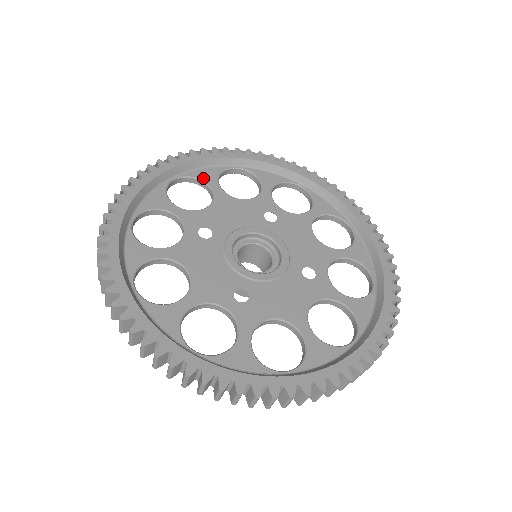
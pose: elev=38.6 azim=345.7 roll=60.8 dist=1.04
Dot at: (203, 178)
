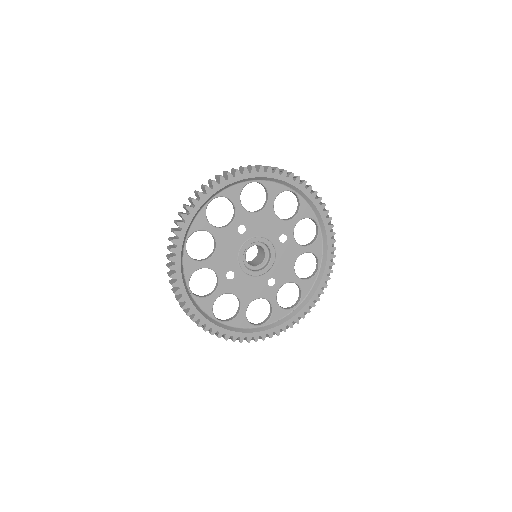
Dot at: (270, 190)
